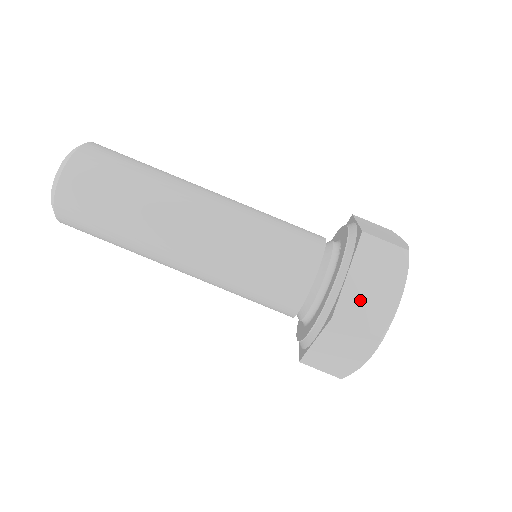
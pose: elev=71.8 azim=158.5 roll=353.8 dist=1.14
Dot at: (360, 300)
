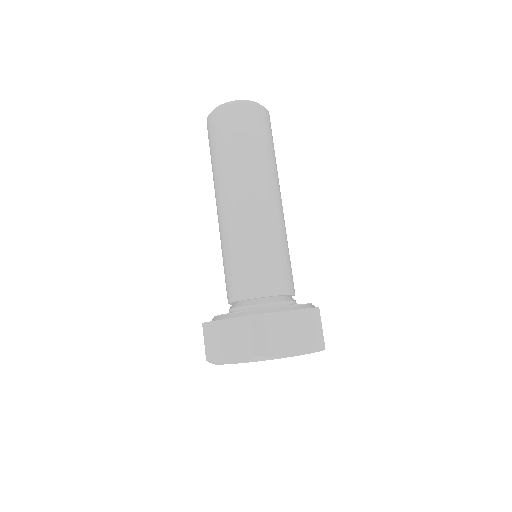
Dot at: (276, 328)
